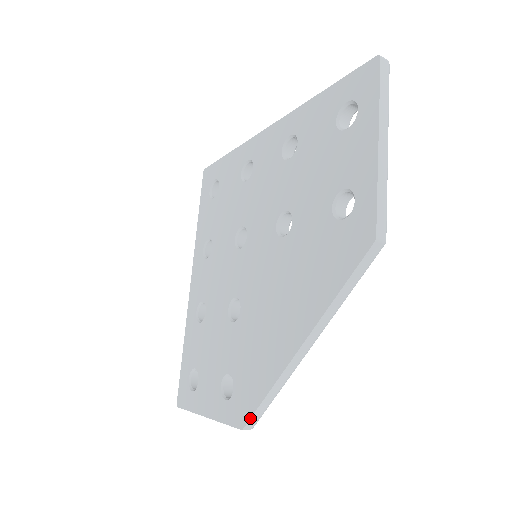
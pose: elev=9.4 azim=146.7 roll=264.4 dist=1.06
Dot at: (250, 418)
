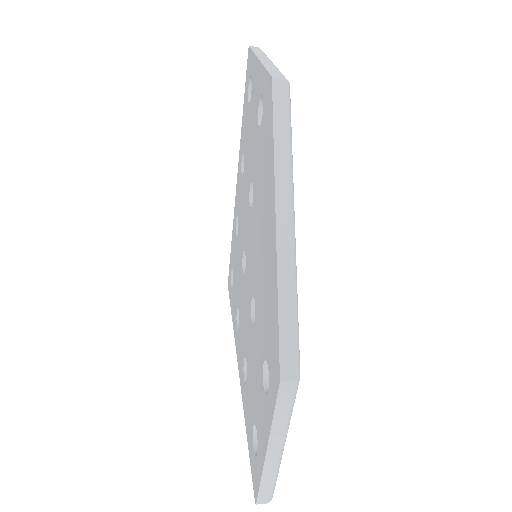
Dot at: (278, 354)
